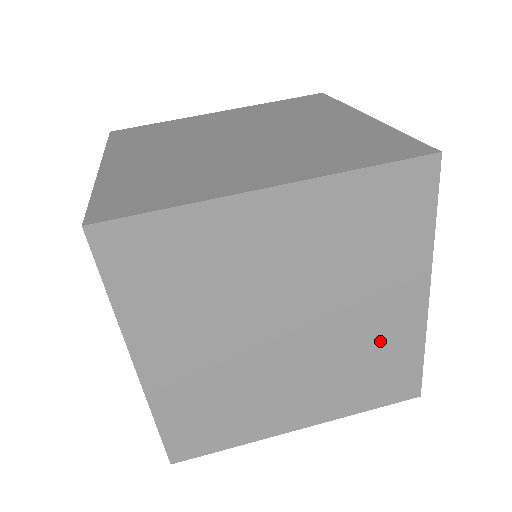
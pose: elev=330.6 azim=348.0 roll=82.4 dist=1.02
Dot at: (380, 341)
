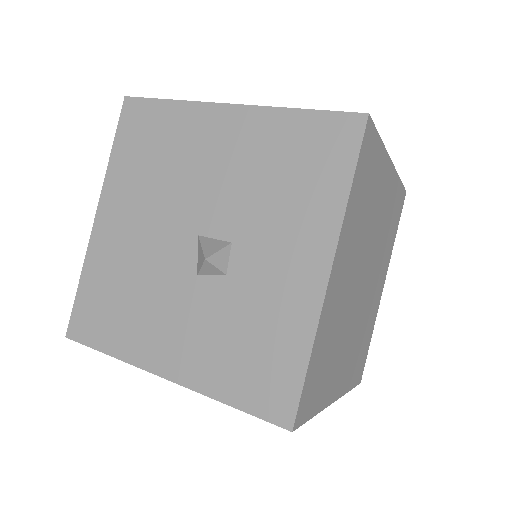
Dot at: (370, 317)
